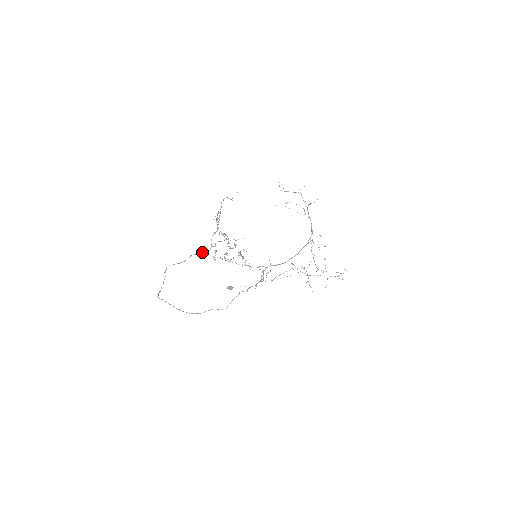
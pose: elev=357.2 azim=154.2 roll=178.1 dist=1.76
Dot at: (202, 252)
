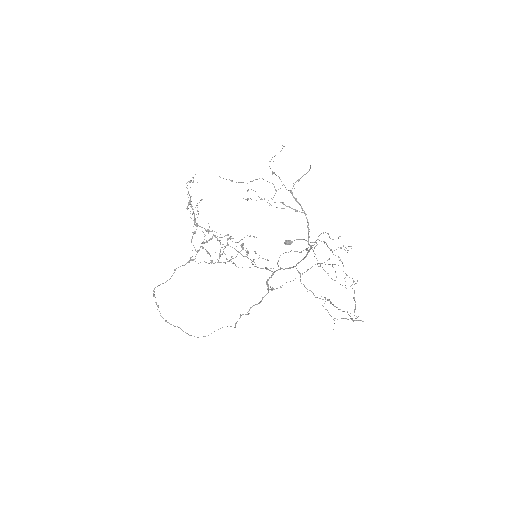
Dot at: (188, 261)
